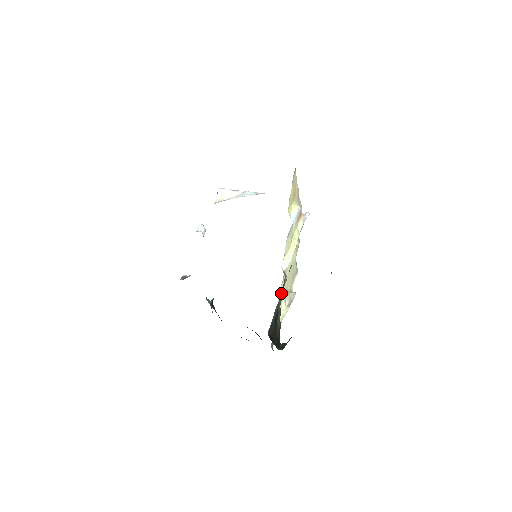
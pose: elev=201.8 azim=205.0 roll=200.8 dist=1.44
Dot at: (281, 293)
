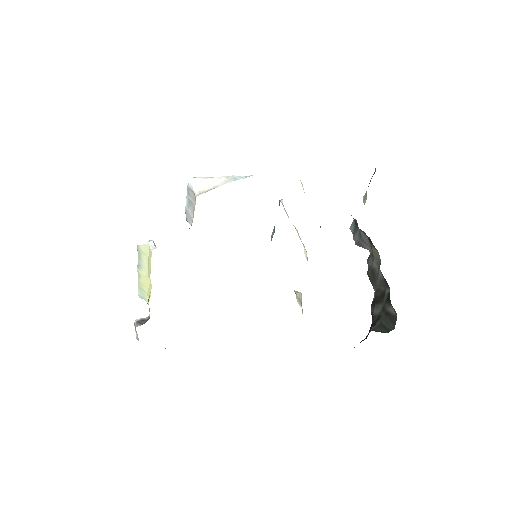
Dot at: occluded
